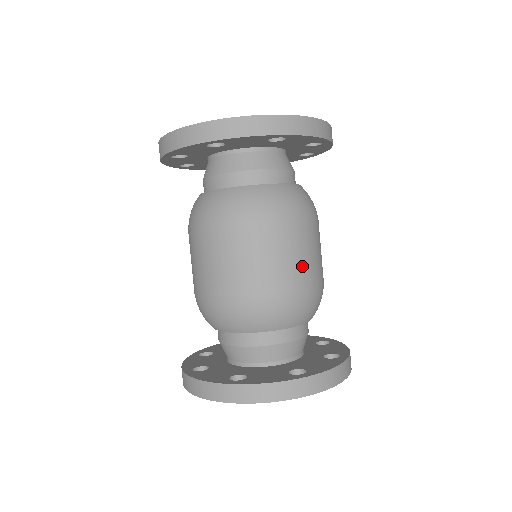
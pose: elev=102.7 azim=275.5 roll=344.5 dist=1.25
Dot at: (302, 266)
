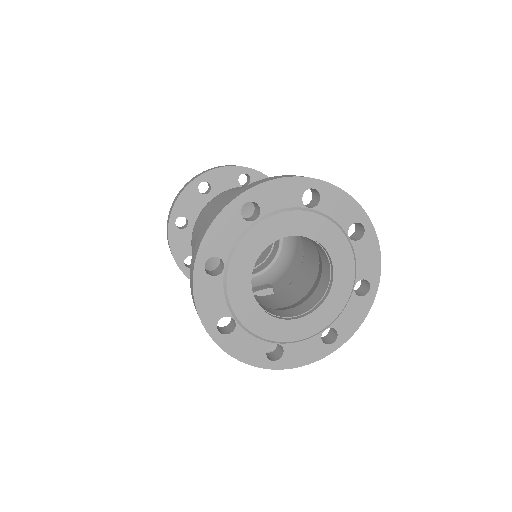
Dot at: occluded
